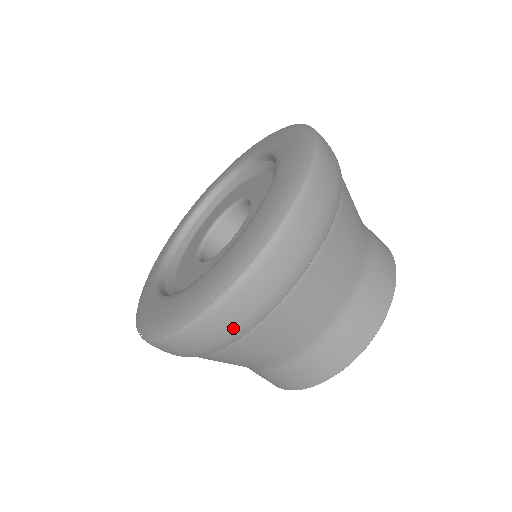
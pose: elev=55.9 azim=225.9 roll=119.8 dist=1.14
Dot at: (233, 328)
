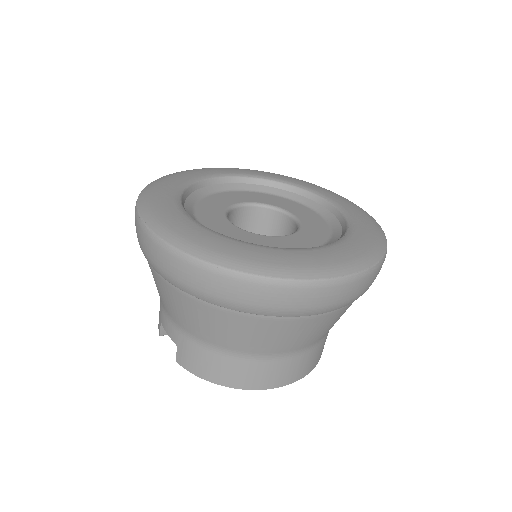
Dot at: (272, 306)
